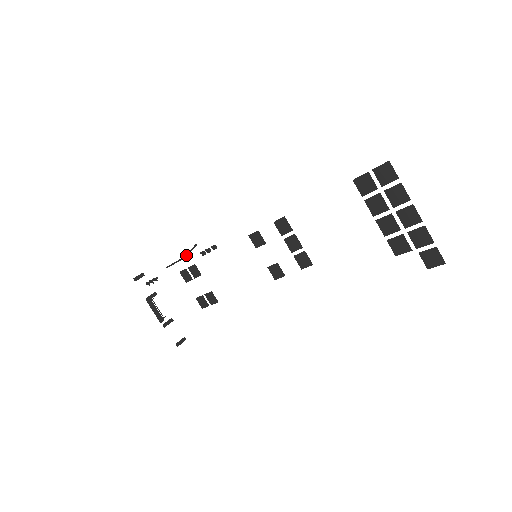
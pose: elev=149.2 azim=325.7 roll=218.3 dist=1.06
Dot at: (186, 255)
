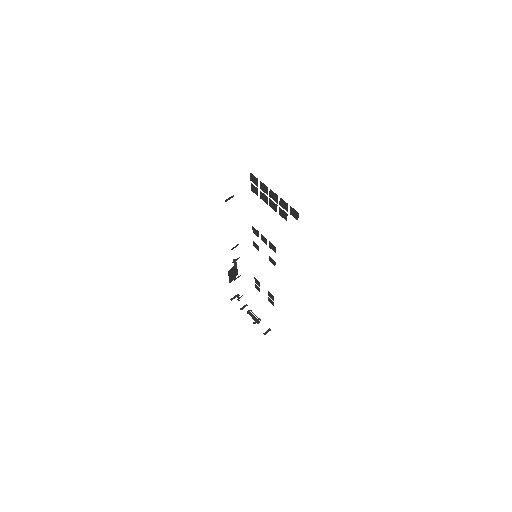
Dot at: (229, 271)
